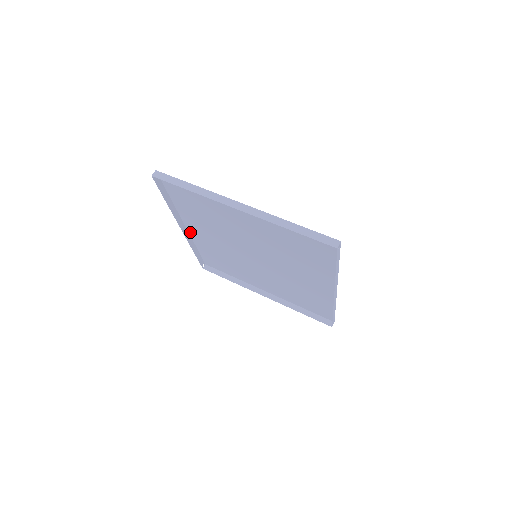
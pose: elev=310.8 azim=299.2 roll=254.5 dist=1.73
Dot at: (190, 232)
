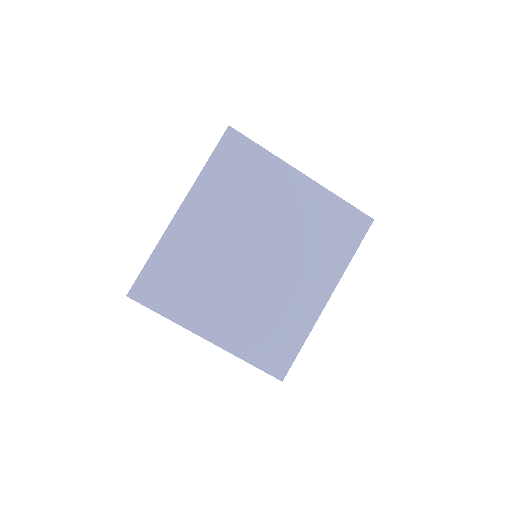
Dot at: (187, 200)
